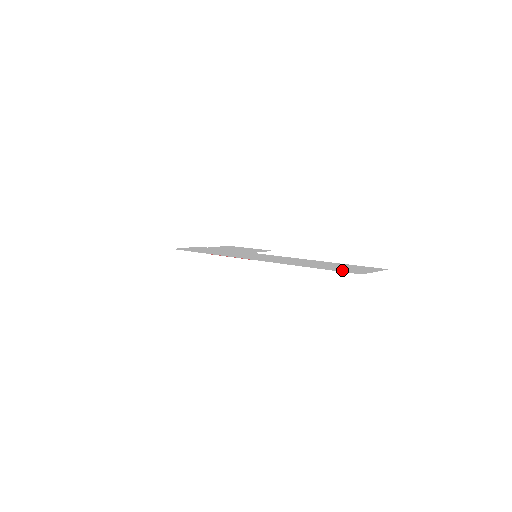
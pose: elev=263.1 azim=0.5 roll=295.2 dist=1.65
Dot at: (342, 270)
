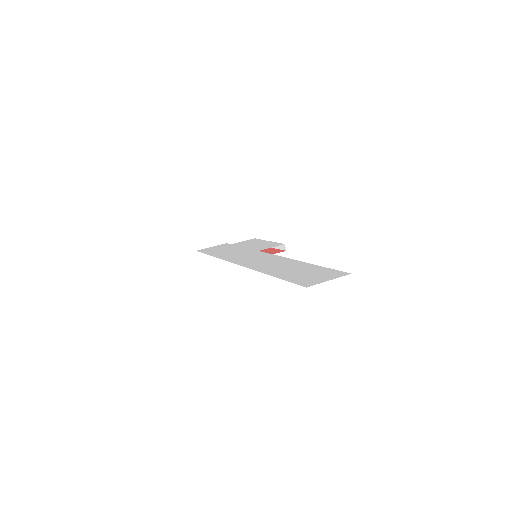
Dot at: (297, 280)
